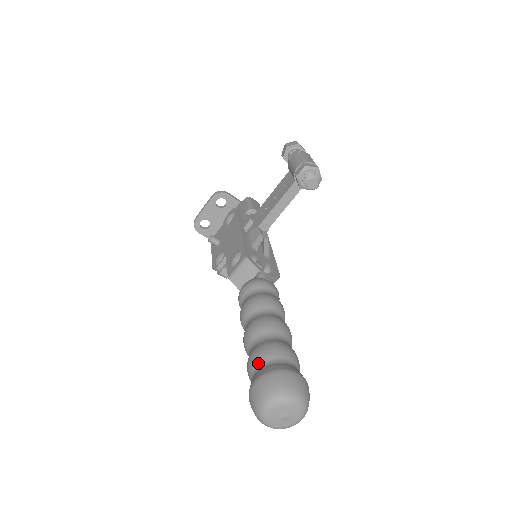
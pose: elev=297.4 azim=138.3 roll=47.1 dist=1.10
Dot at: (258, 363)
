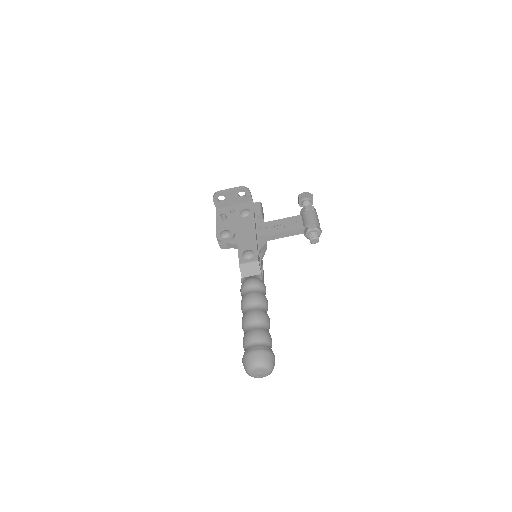
Dot at: (257, 340)
